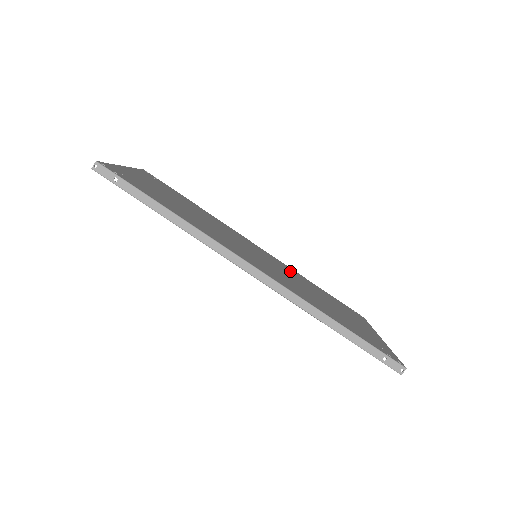
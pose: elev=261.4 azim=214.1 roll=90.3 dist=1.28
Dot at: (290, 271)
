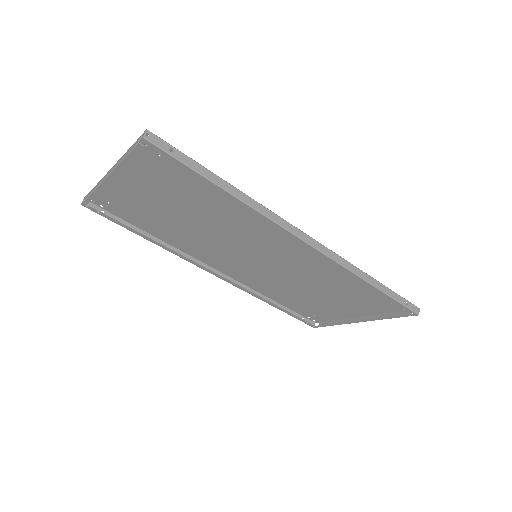
Dot at: (263, 281)
